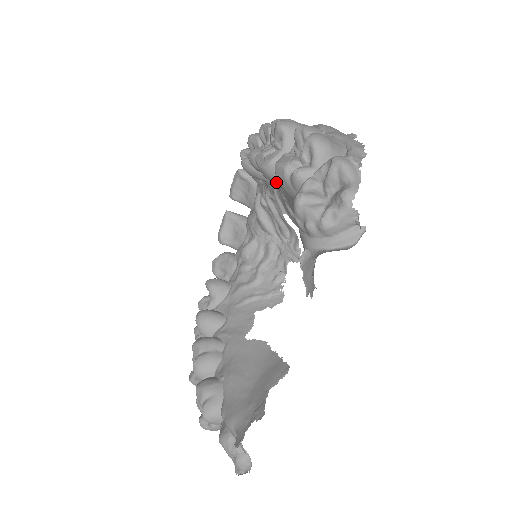
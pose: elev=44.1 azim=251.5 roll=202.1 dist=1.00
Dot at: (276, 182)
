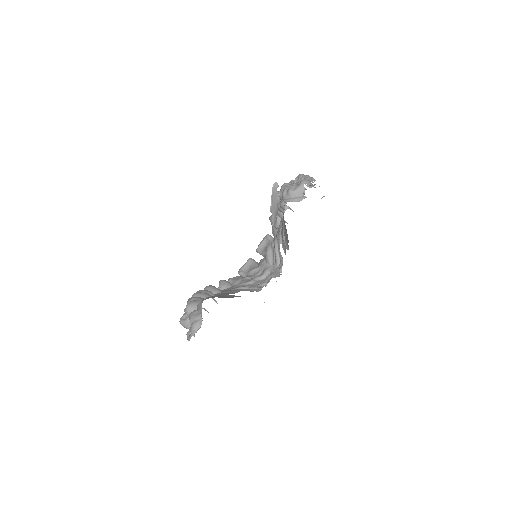
Dot at: occluded
